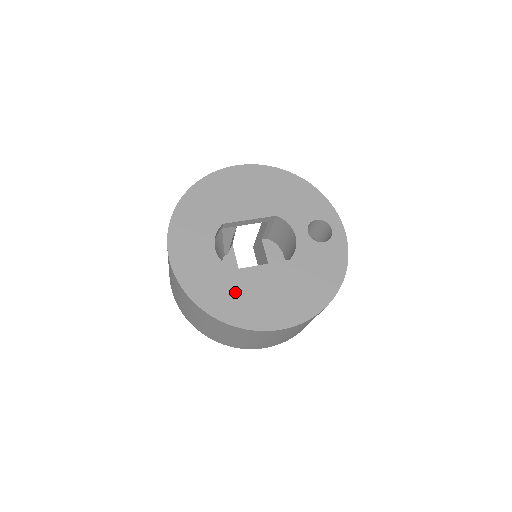
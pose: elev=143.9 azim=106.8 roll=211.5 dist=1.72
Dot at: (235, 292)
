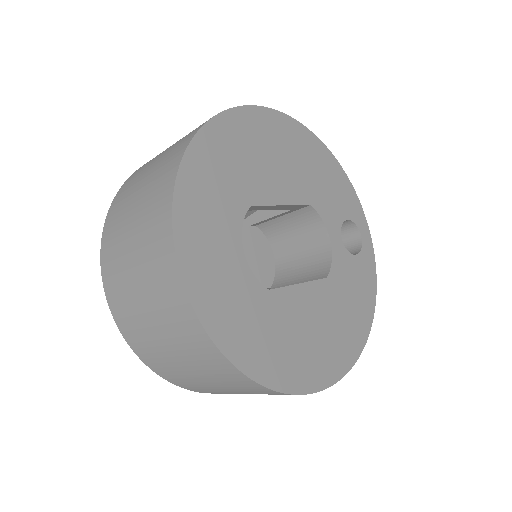
Dot at: (272, 330)
